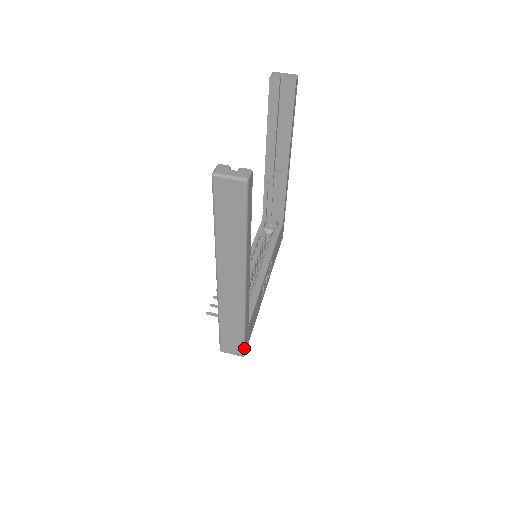
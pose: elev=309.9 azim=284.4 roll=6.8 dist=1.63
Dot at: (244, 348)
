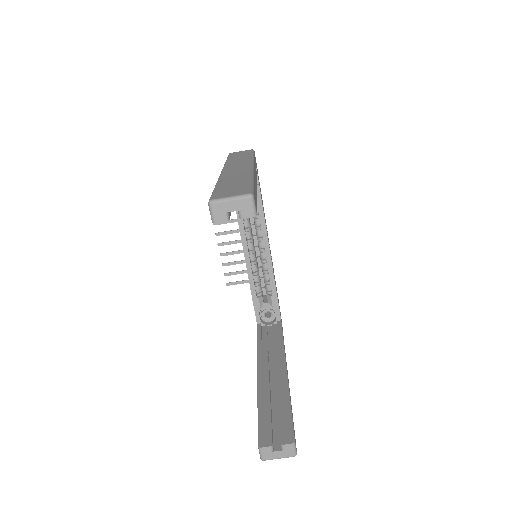
Dot at: occluded
